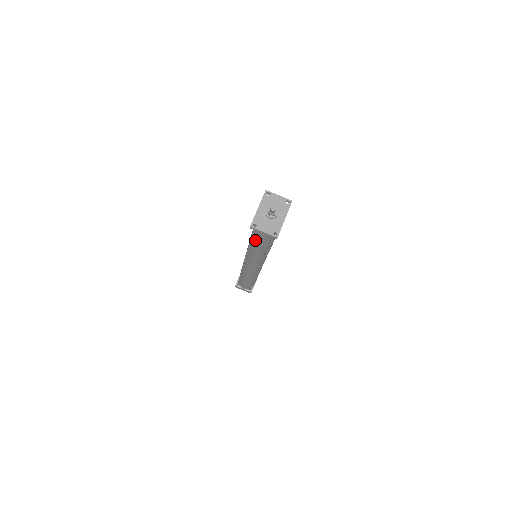
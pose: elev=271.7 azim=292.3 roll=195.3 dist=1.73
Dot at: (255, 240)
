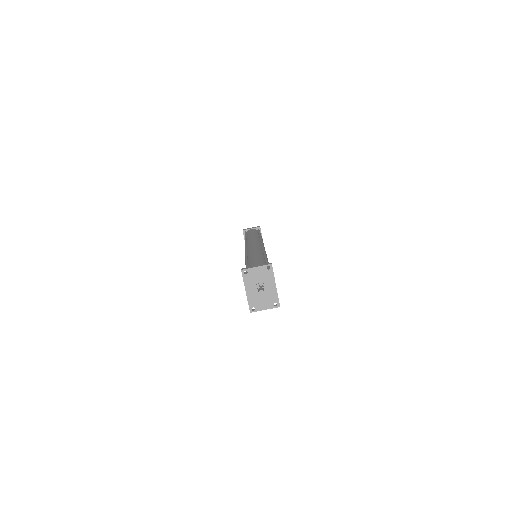
Dot at: occluded
